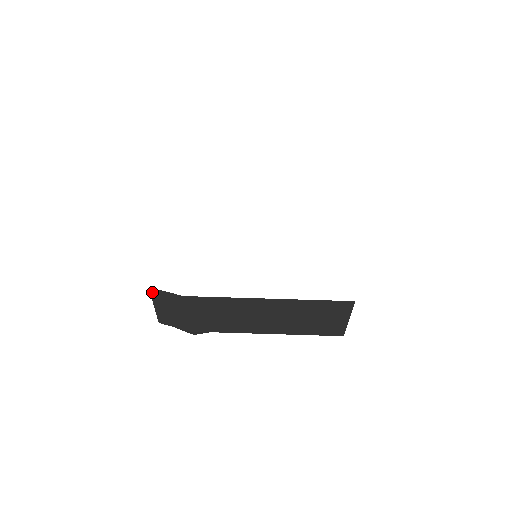
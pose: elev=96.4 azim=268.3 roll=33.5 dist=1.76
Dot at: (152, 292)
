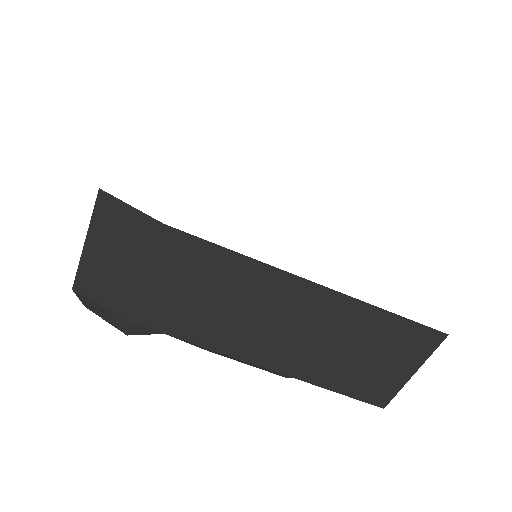
Dot at: (100, 204)
